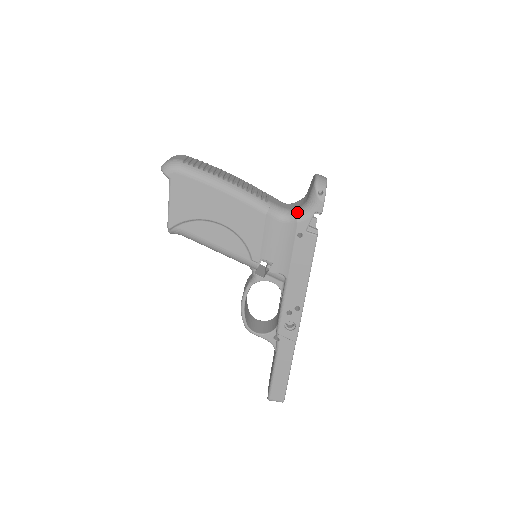
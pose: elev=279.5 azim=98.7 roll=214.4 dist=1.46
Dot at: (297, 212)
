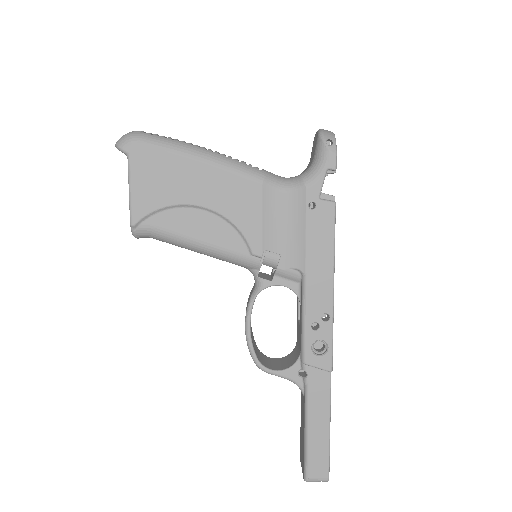
Dot at: (303, 176)
